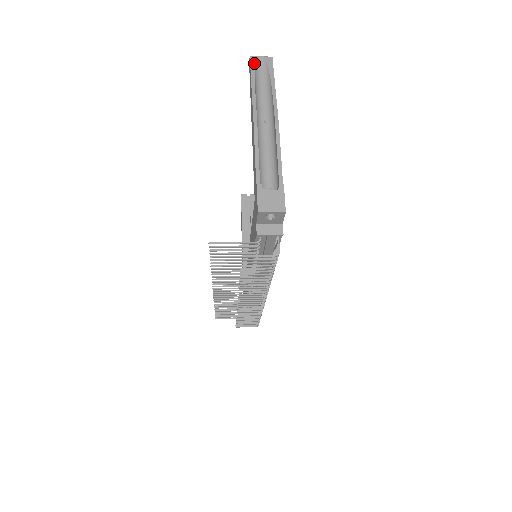
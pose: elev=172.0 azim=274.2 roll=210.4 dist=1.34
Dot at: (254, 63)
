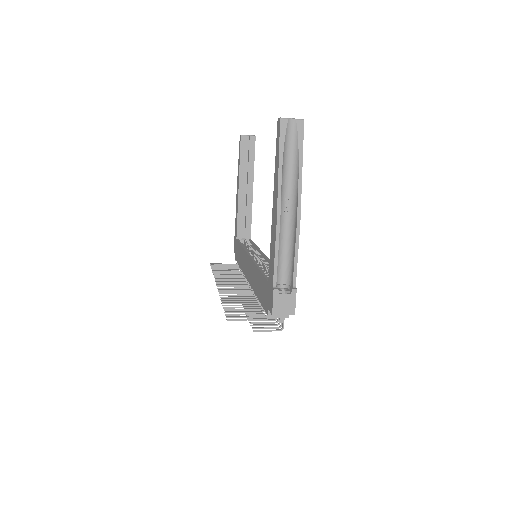
Dot at: (284, 131)
